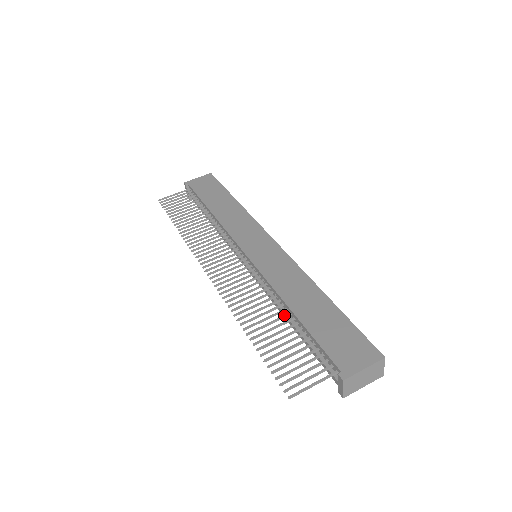
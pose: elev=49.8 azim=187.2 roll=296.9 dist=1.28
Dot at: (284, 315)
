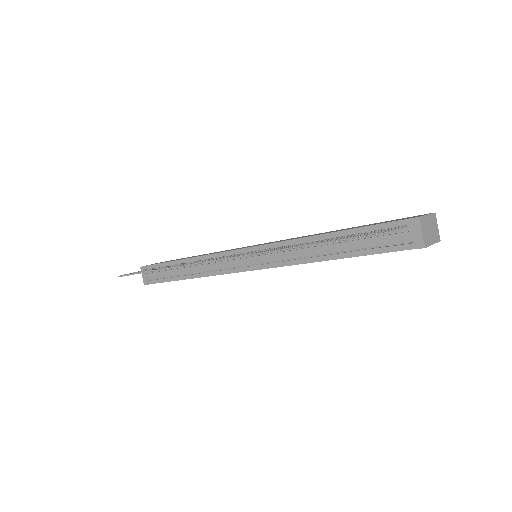
Dot at: (323, 239)
